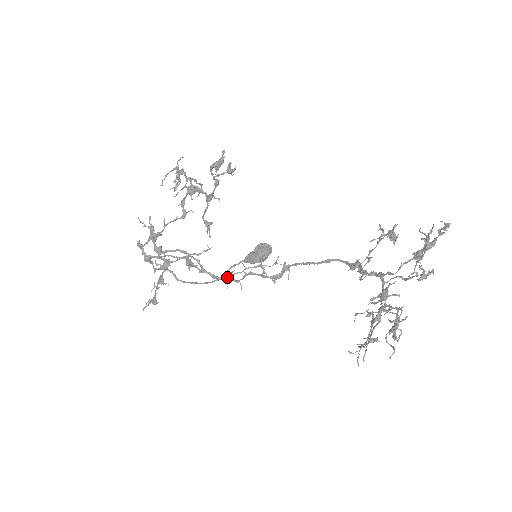
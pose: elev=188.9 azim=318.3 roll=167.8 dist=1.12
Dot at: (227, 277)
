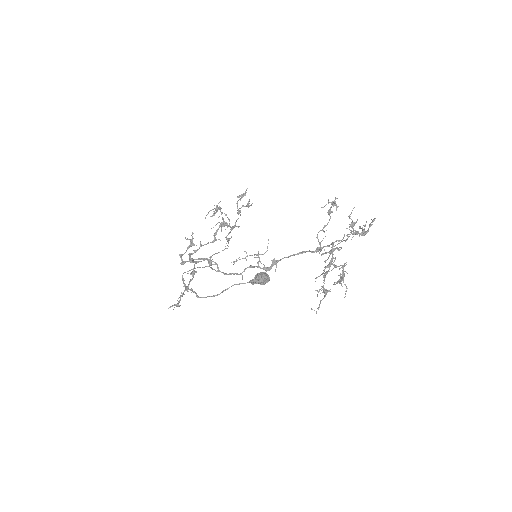
Dot at: (234, 262)
